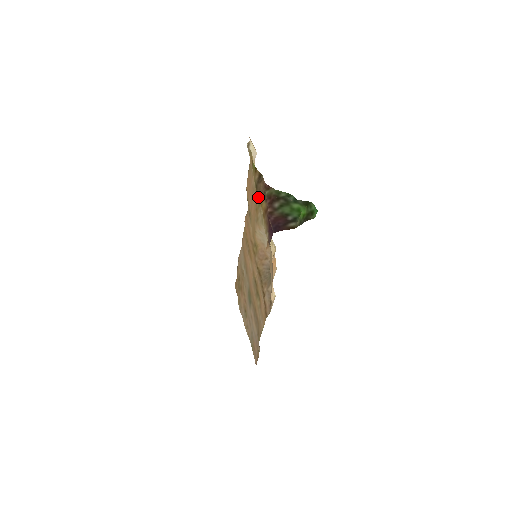
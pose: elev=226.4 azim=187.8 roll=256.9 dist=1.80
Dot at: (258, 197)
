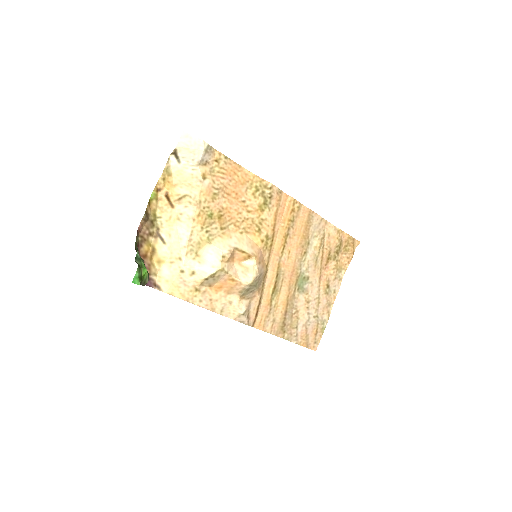
Dot at: (152, 234)
